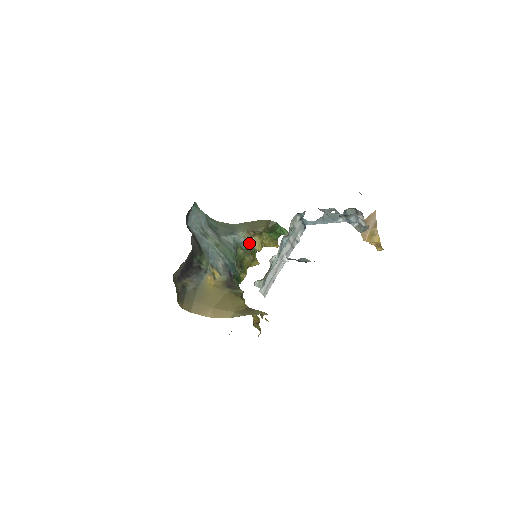
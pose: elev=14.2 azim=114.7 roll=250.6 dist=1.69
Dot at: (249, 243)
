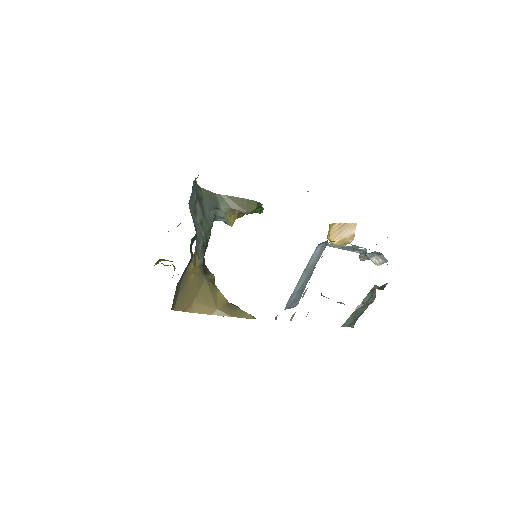
Dot at: (227, 219)
